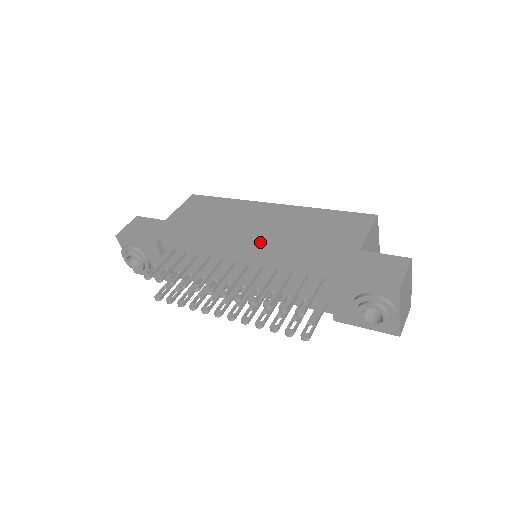
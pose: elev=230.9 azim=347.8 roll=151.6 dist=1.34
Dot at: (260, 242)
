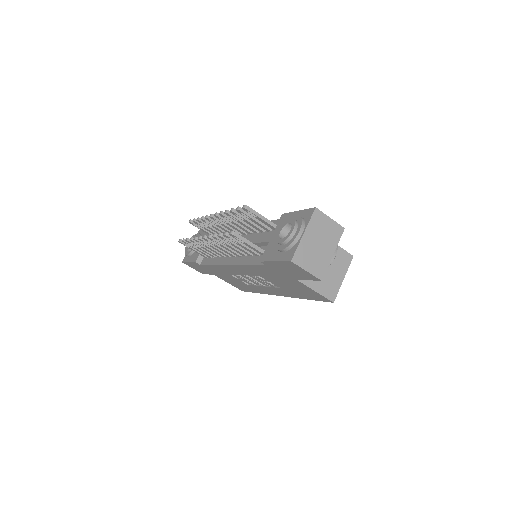
Dot at: occluded
